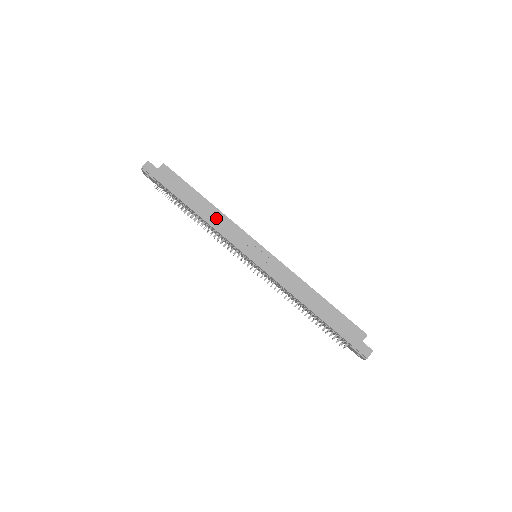
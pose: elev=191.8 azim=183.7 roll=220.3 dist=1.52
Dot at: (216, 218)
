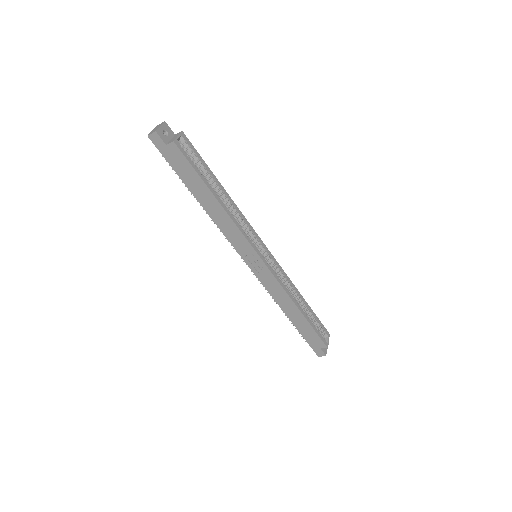
Dot at: (222, 219)
